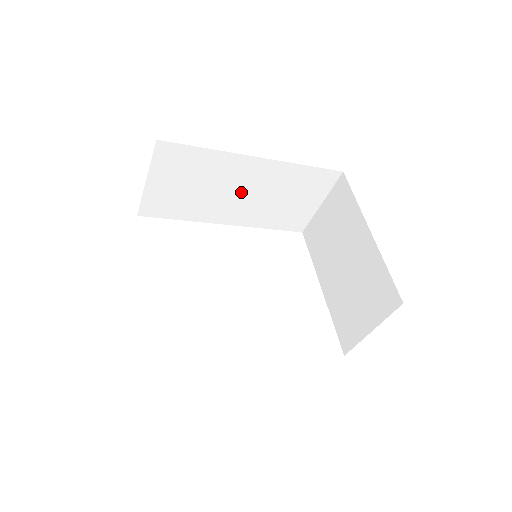
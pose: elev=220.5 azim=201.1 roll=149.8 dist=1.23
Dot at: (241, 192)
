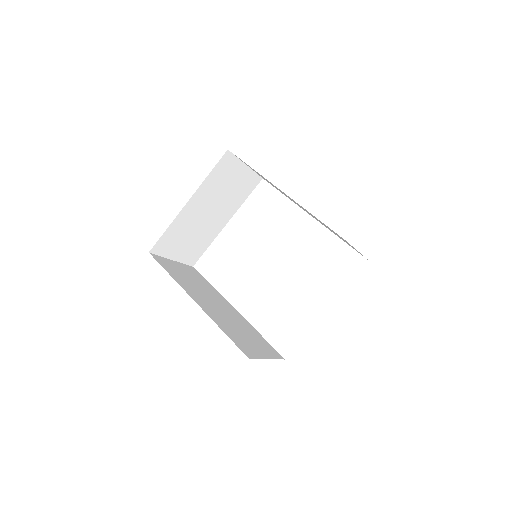
Dot at: occluded
